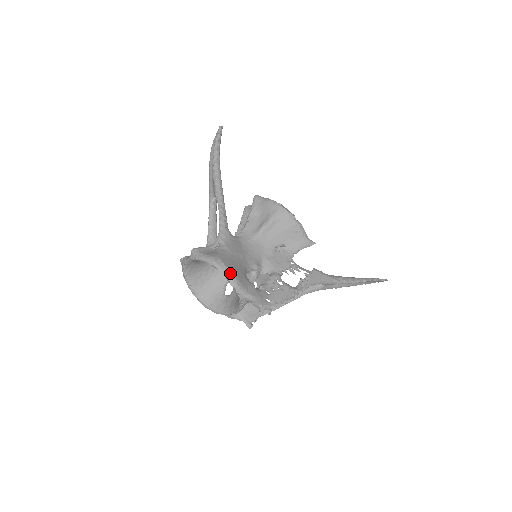
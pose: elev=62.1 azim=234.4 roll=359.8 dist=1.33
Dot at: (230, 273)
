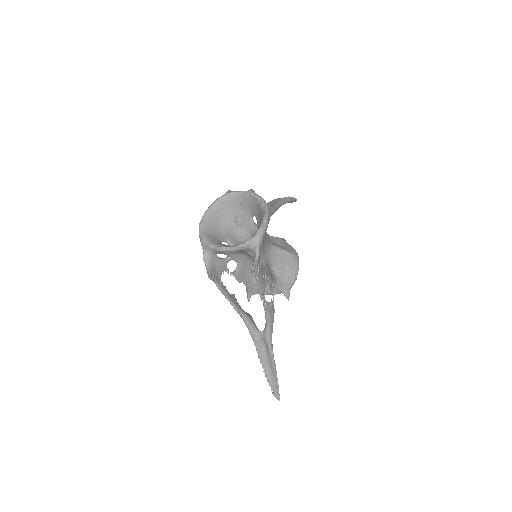
Dot at: (269, 217)
